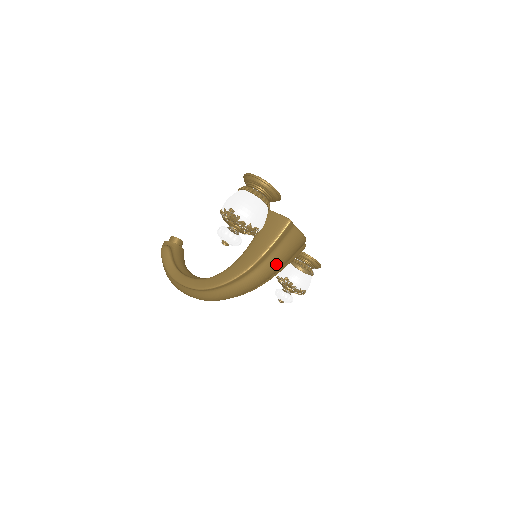
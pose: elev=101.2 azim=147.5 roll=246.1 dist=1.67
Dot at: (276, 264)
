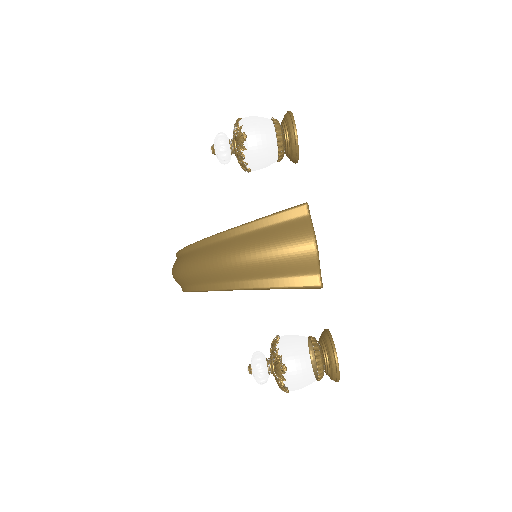
Dot at: (258, 246)
